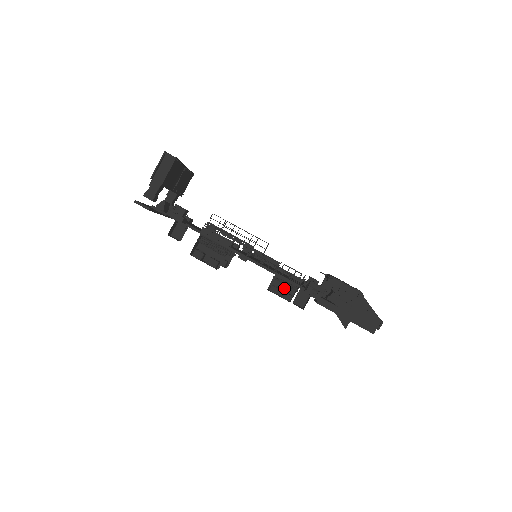
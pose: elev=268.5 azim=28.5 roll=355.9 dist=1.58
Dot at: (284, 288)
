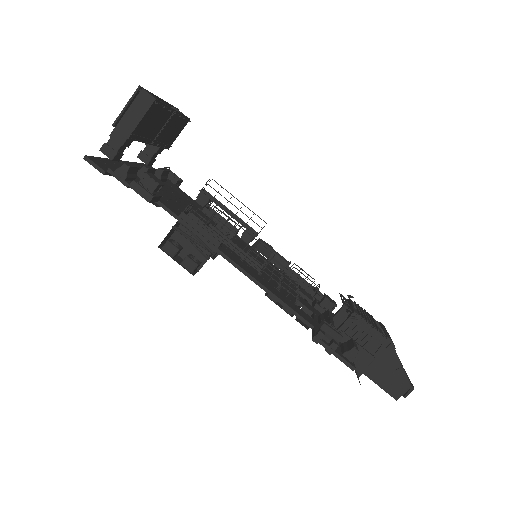
Dot at: occluded
